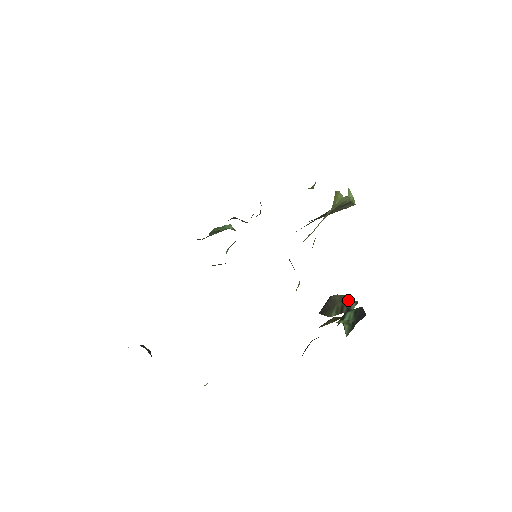
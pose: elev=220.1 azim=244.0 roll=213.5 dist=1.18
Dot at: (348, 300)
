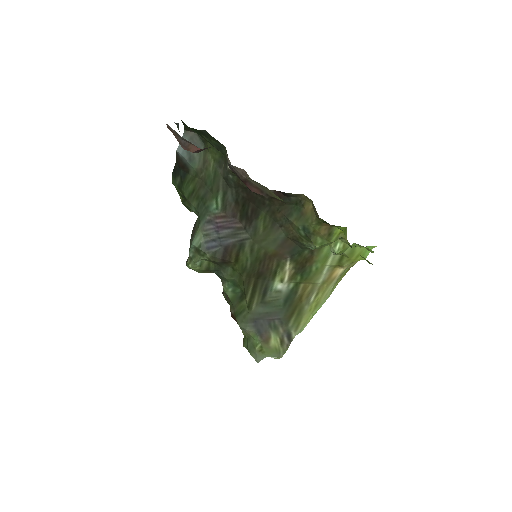
Dot at: occluded
